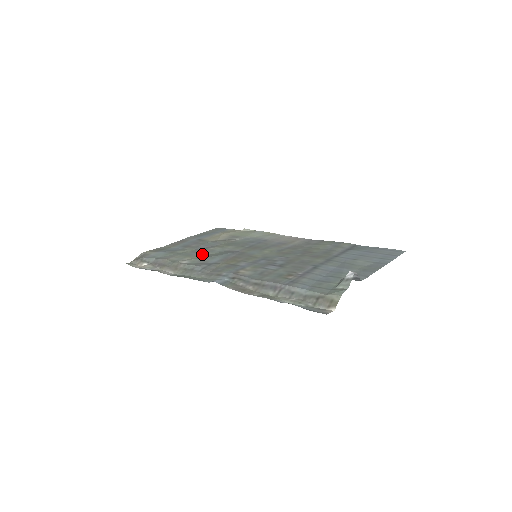
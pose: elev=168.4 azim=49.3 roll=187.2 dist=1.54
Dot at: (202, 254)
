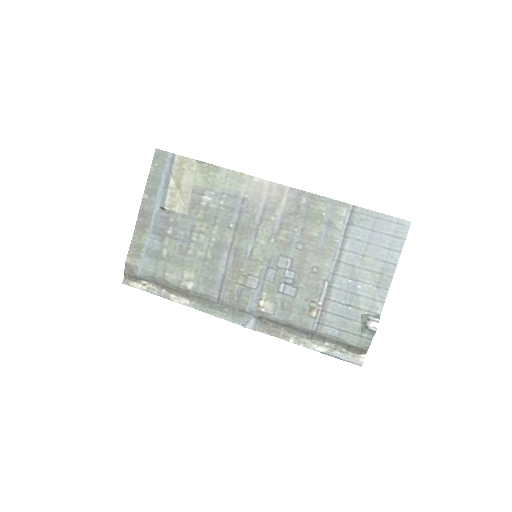
Dot at: (195, 259)
